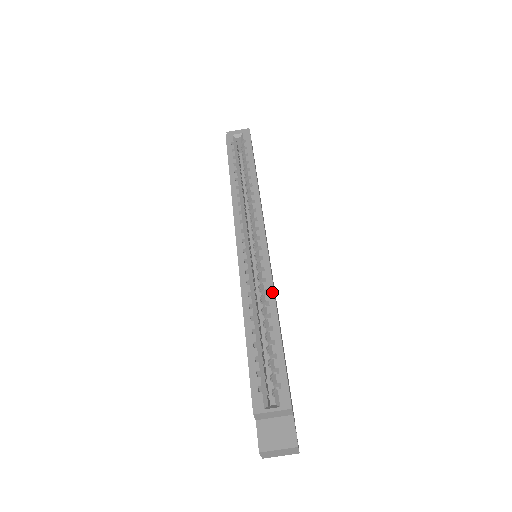
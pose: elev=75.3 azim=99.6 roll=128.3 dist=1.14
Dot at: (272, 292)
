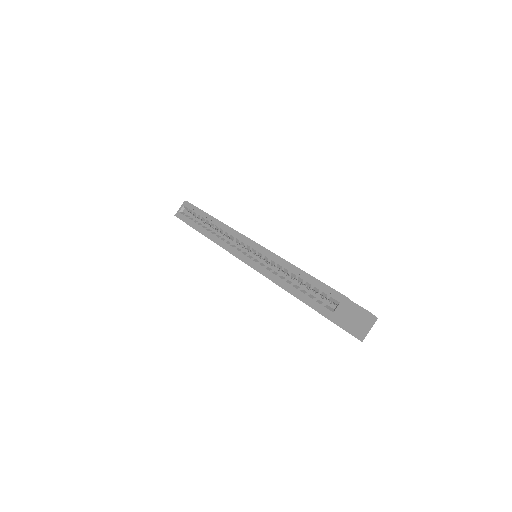
Dot at: (280, 259)
